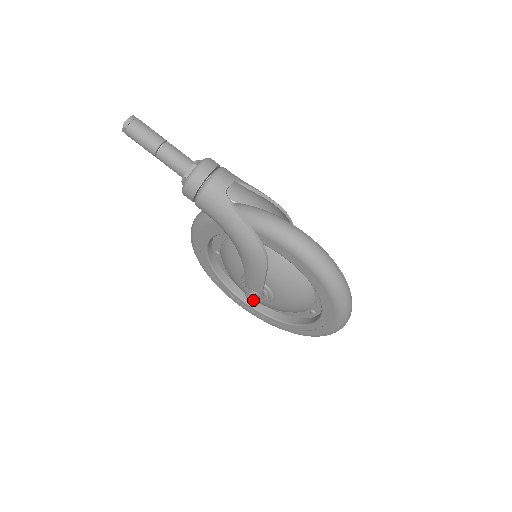
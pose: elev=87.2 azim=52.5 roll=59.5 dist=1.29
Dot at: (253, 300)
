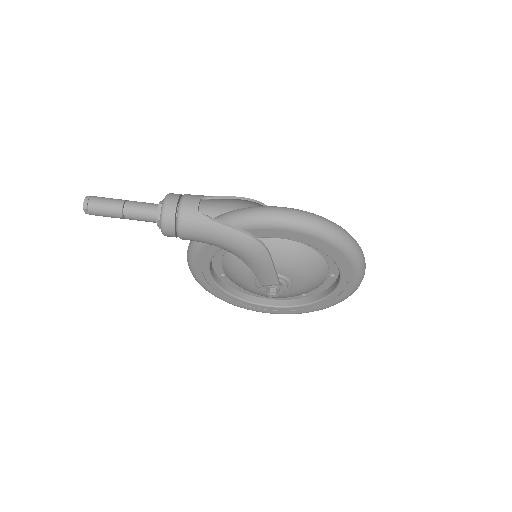
Dot at: (275, 294)
